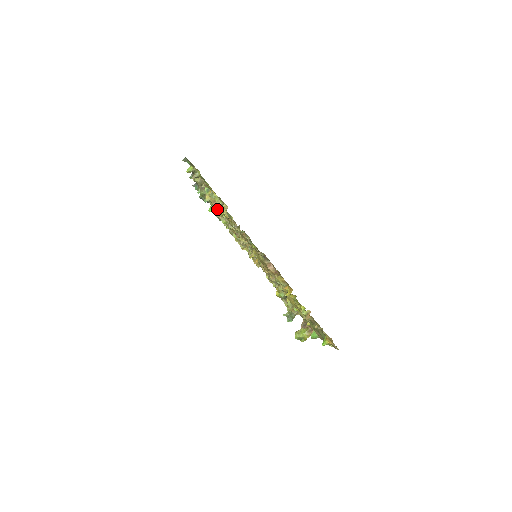
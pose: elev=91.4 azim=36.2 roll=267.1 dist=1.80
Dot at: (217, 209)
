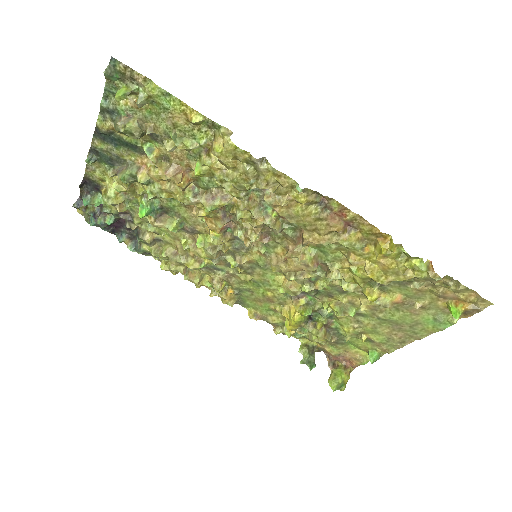
Dot at: (180, 177)
